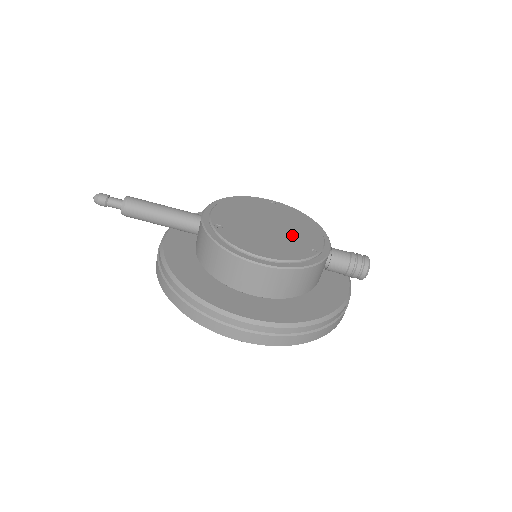
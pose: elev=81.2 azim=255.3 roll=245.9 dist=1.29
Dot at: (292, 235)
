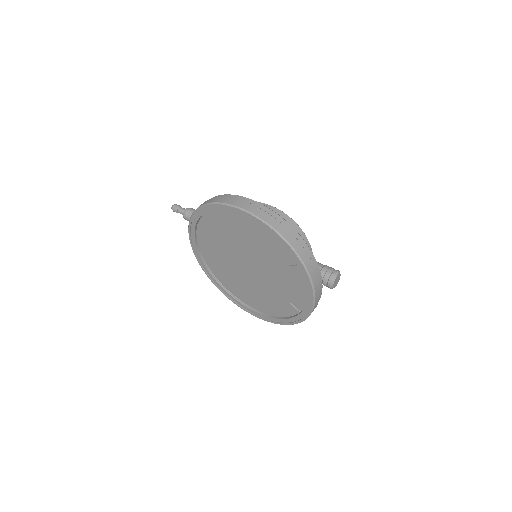
Dot at: occluded
